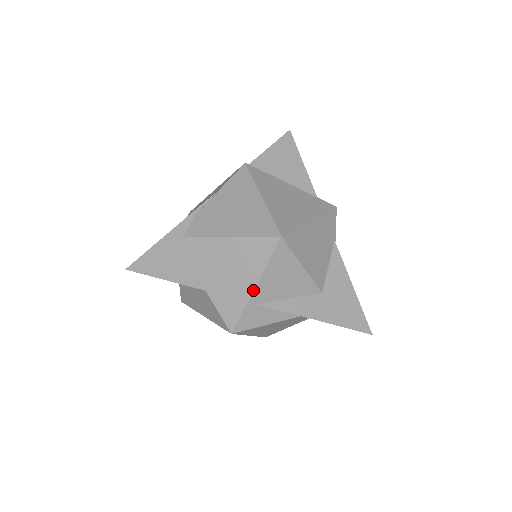
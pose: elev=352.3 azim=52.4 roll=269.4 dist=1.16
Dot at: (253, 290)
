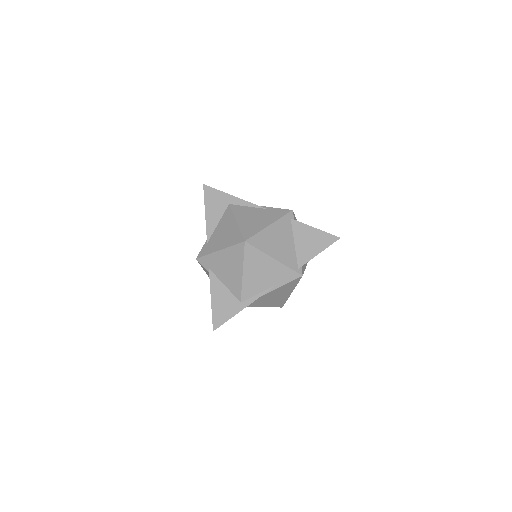
Dot at: occluded
